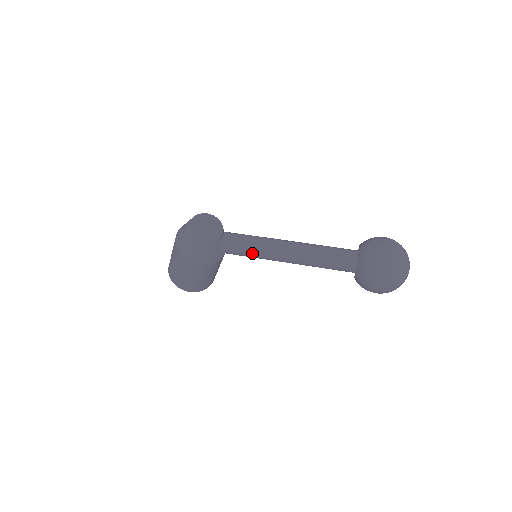
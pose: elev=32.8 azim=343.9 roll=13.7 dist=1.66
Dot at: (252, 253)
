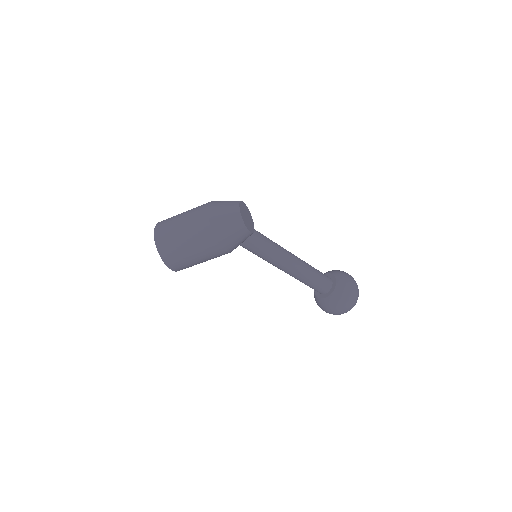
Dot at: (268, 255)
